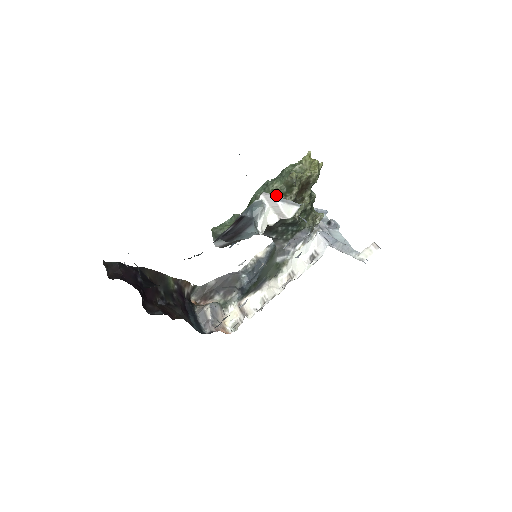
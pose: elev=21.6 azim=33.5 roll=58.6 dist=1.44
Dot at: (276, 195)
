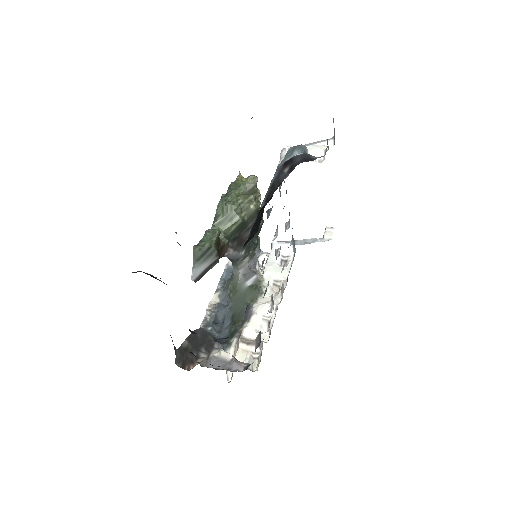
Dot at: (246, 196)
